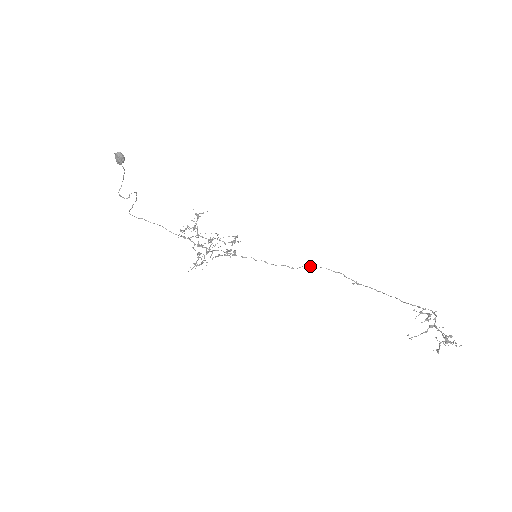
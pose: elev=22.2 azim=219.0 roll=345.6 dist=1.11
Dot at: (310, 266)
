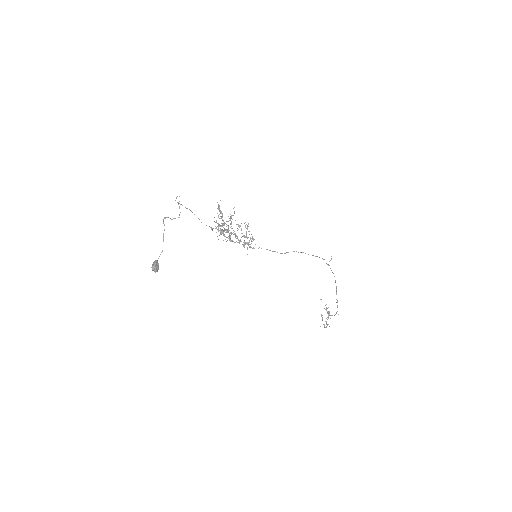
Dot at: (303, 252)
